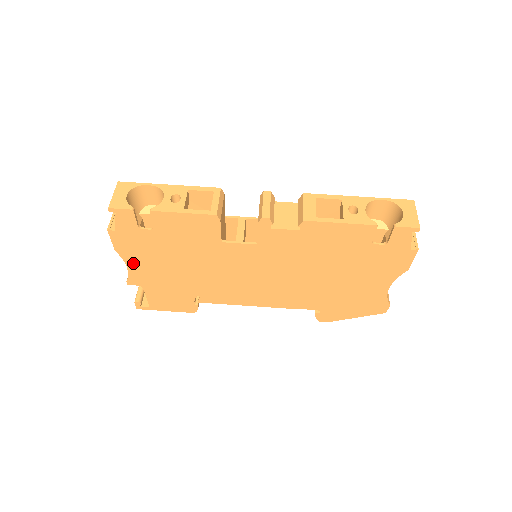
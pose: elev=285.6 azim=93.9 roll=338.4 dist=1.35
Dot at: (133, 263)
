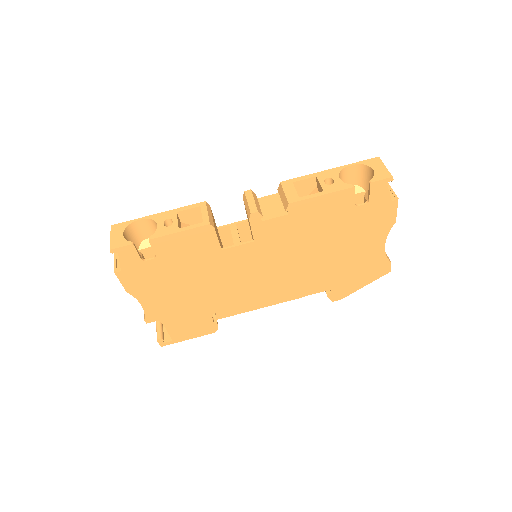
Dot at: (146, 299)
